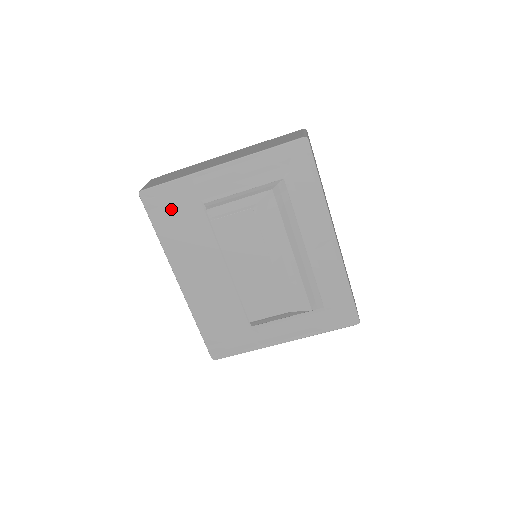
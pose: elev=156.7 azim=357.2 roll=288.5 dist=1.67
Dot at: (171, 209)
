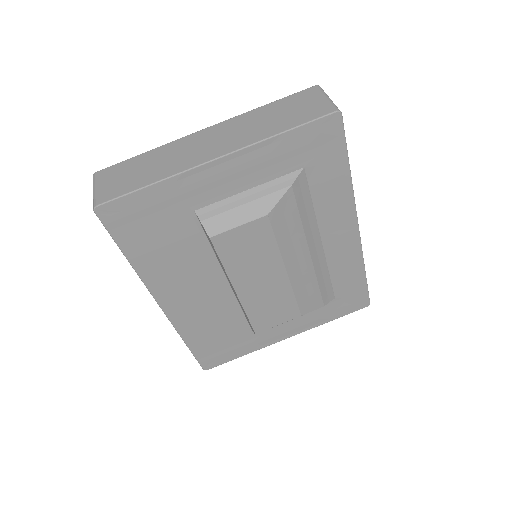
Dot at: (145, 224)
